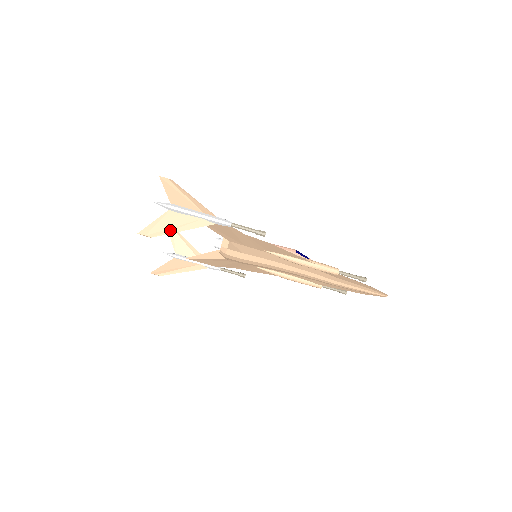
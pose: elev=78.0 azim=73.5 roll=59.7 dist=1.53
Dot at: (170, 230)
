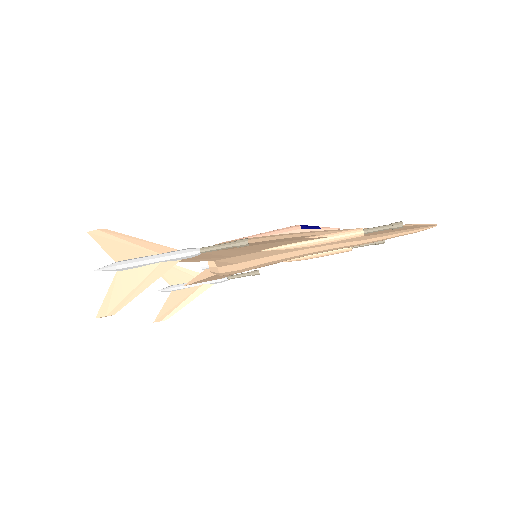
Dot at: (131, 295)
